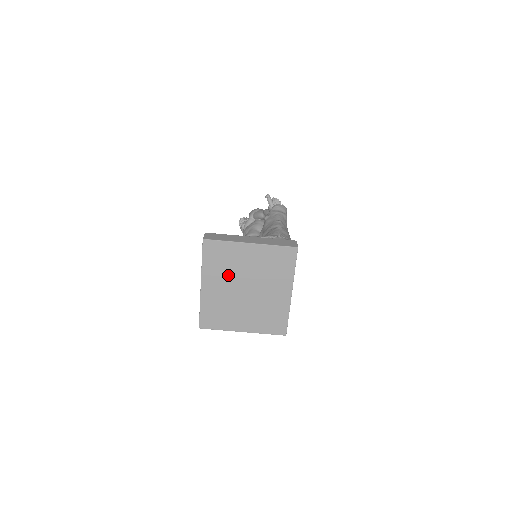
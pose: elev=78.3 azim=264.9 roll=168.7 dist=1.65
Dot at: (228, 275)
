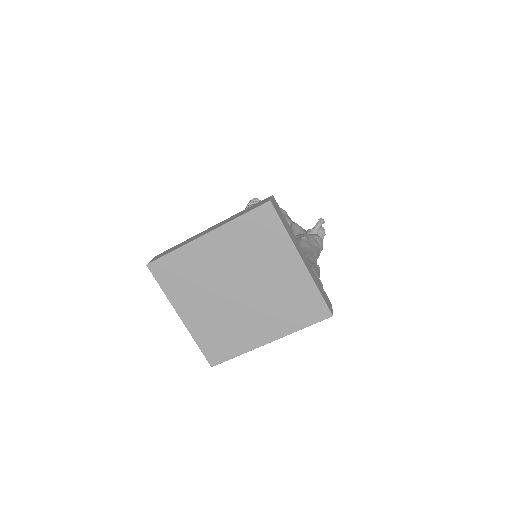
Dot at: (243, 258)
